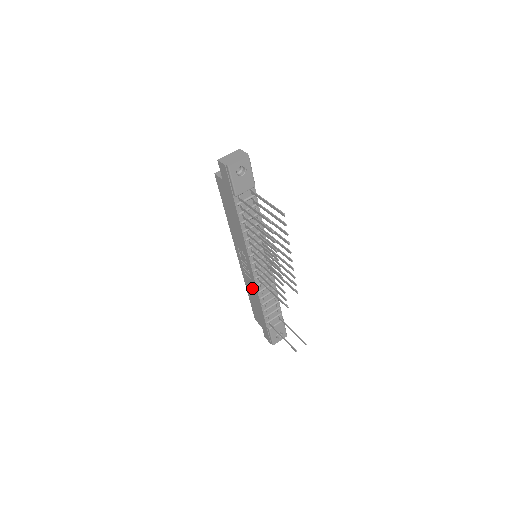
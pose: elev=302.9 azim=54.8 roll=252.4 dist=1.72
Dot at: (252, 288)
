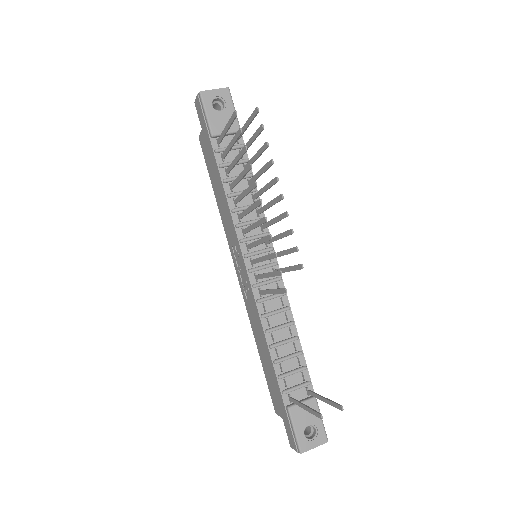
Dot at: (256, 320)
